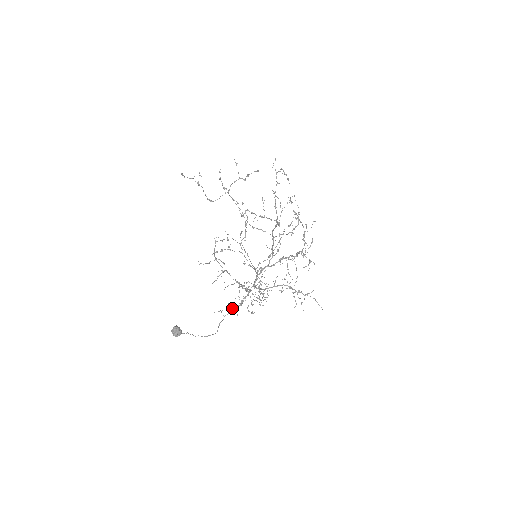
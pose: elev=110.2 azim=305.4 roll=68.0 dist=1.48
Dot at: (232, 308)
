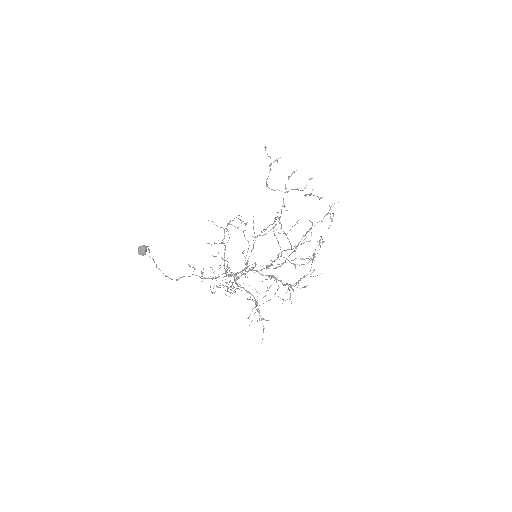
Dot at: occluded
